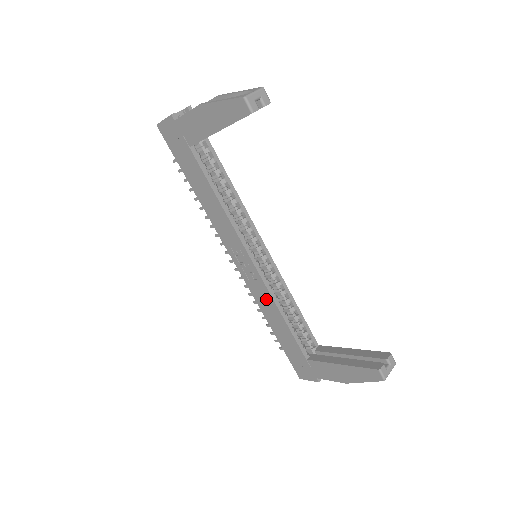
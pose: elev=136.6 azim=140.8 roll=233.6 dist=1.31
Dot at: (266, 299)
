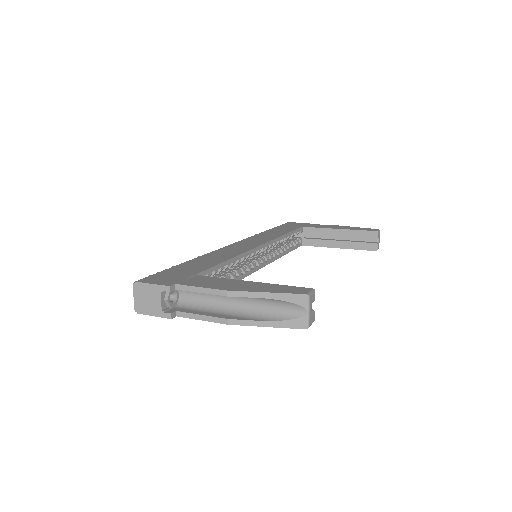
Dot at: occluded
